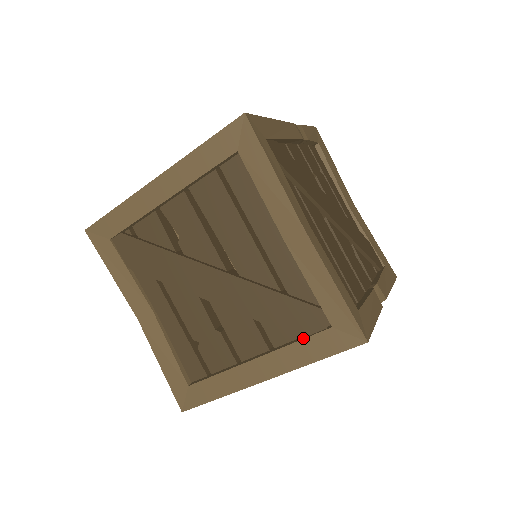
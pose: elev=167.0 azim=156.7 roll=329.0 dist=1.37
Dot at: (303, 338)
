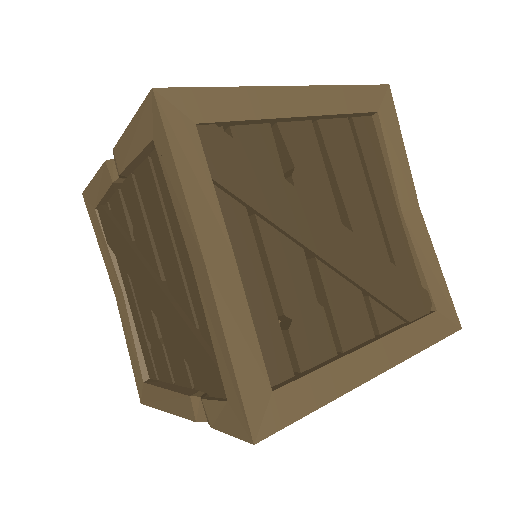
Dot at: (414, 321)
